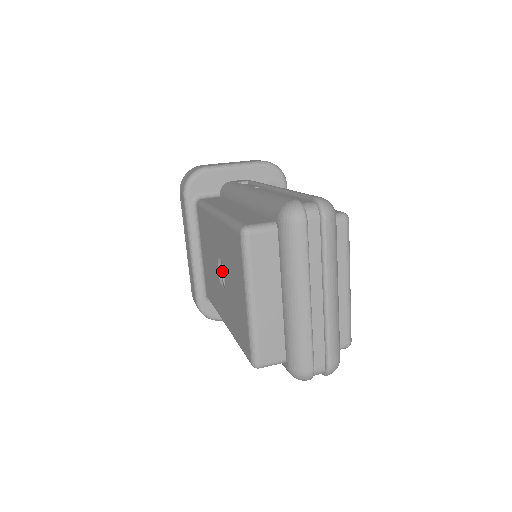
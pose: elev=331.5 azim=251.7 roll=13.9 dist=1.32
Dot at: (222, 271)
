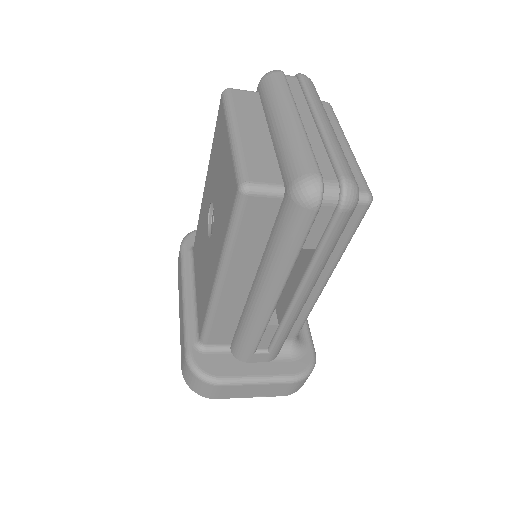
Dot at: occluded
